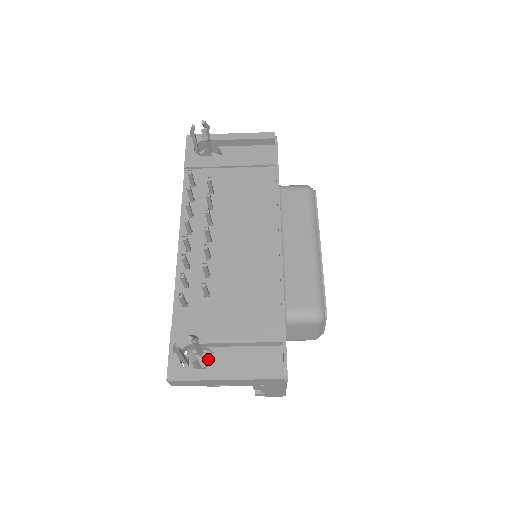
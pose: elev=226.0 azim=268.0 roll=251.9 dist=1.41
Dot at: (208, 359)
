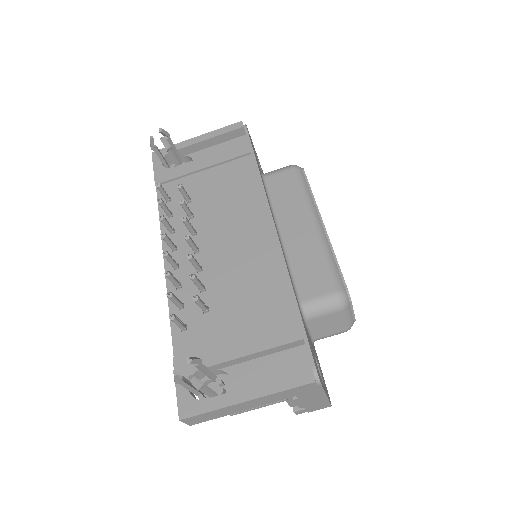
Dot at: (225, 383)
